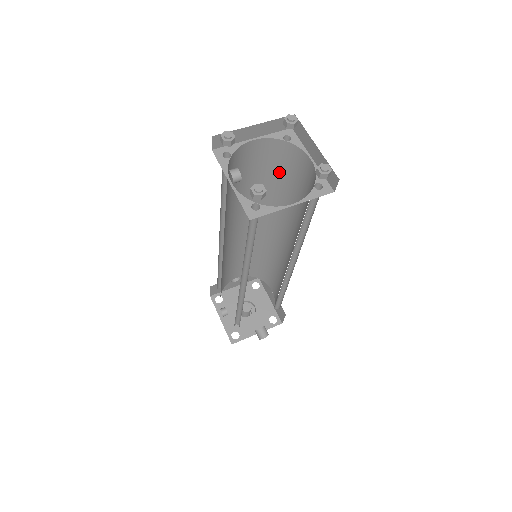
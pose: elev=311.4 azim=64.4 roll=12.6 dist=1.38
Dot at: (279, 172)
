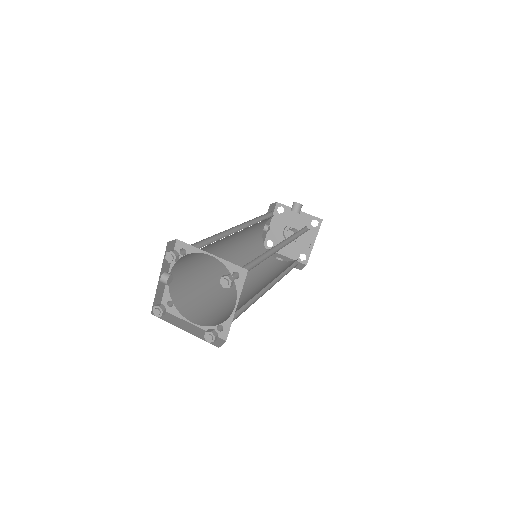
Dot at: (249, 265)
